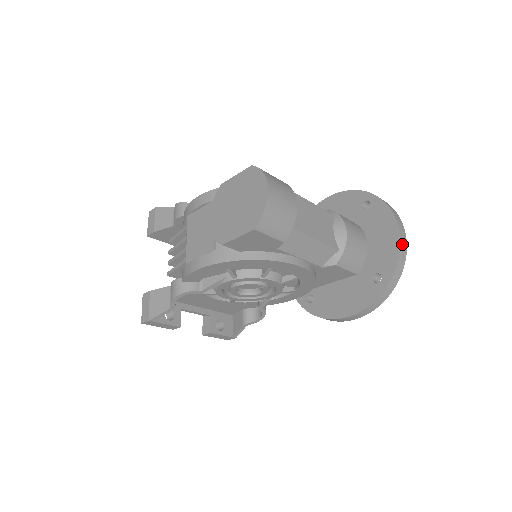
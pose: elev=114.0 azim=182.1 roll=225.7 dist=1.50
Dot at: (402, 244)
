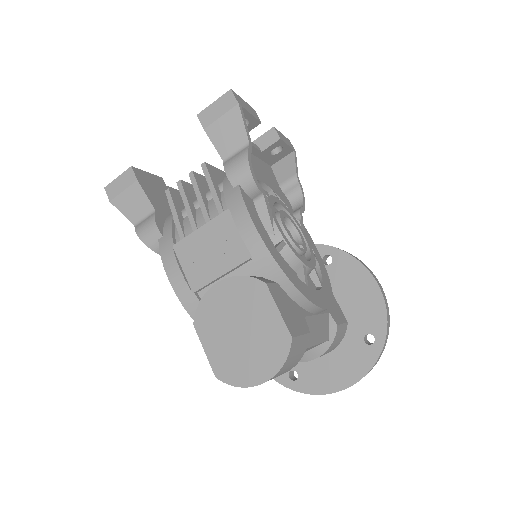
Dot at: (333, 392)
